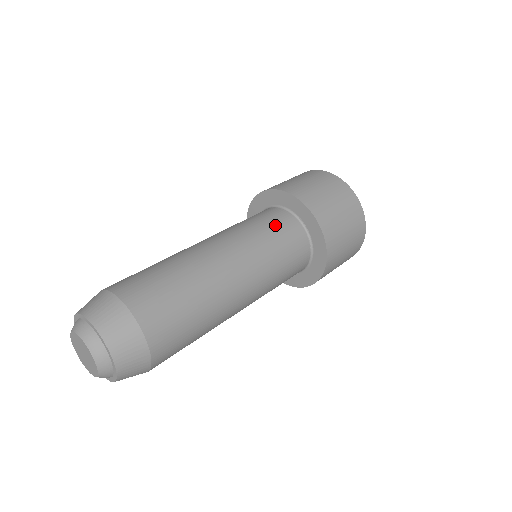
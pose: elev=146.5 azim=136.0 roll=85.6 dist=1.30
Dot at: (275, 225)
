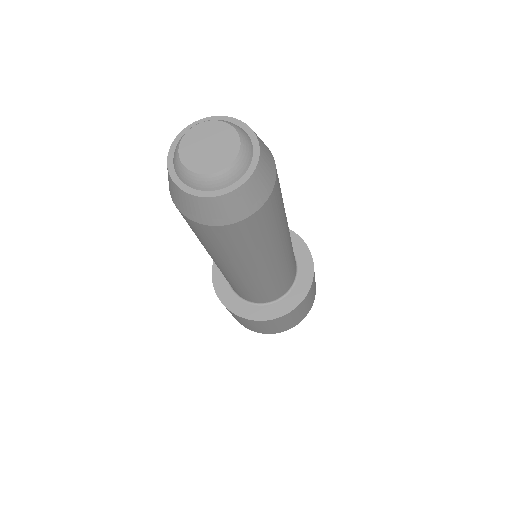
Dot at: occluded
